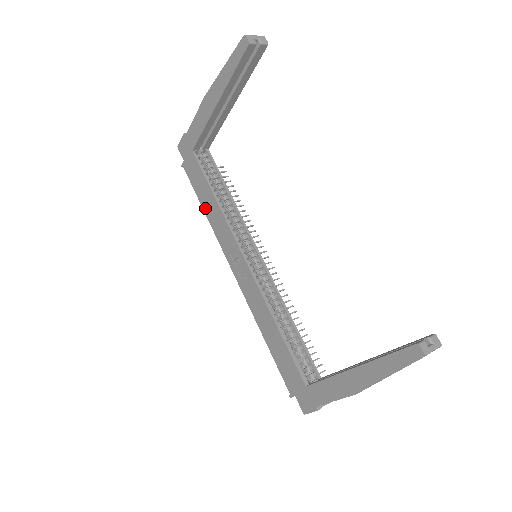
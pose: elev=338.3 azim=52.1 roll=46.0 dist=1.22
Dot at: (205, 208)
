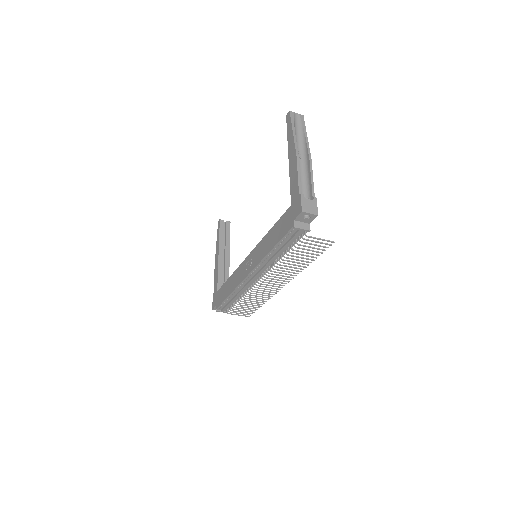
Dot at: (228, 293)
